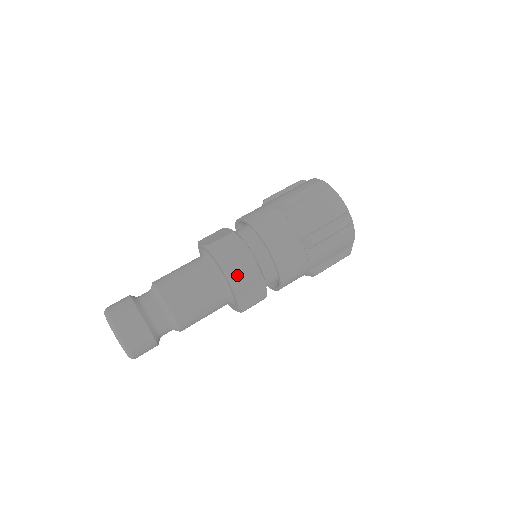
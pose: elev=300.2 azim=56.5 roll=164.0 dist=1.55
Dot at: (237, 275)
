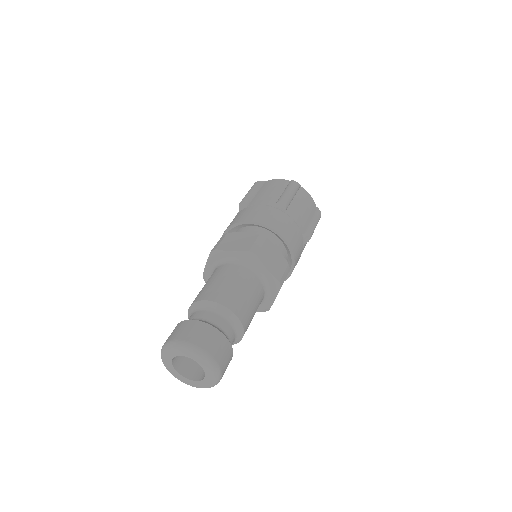
Dot at: (280, 275)
